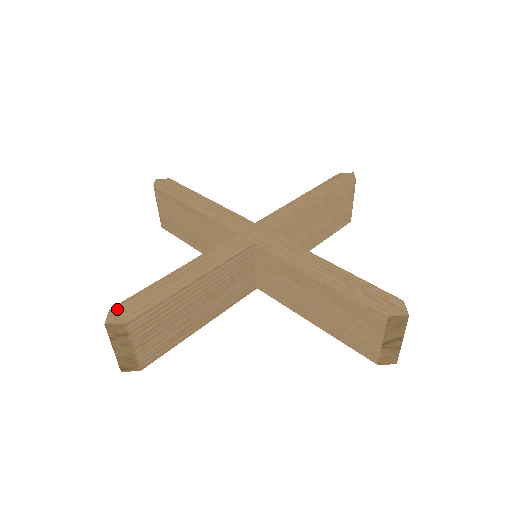
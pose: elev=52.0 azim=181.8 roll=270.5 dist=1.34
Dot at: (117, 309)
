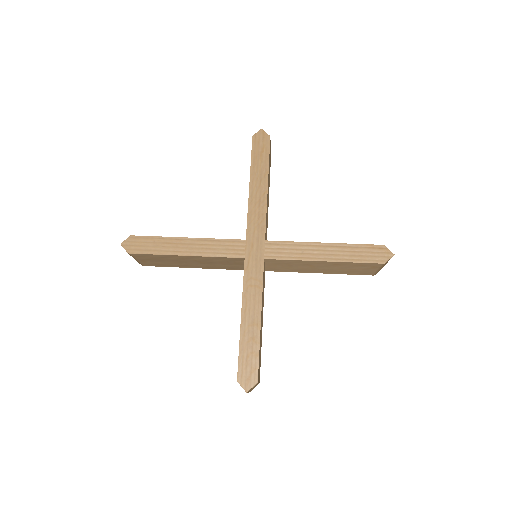
Dot at: (133, 239)
